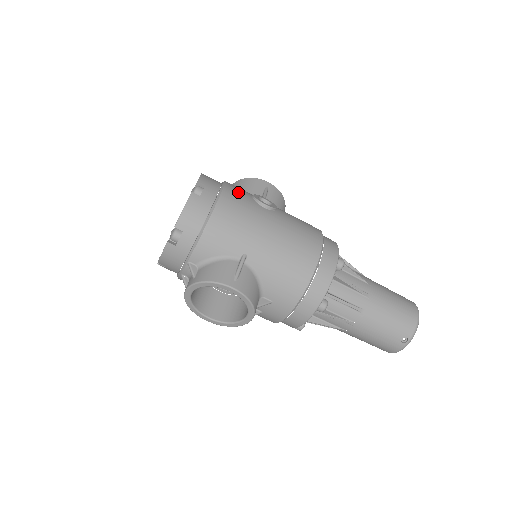
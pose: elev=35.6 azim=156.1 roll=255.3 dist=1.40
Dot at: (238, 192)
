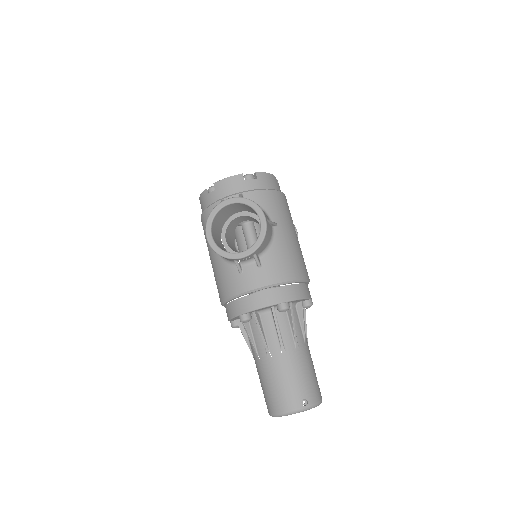
Dot at: occluded
